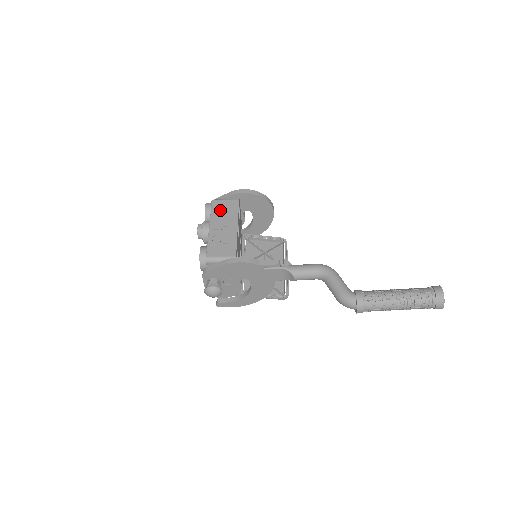
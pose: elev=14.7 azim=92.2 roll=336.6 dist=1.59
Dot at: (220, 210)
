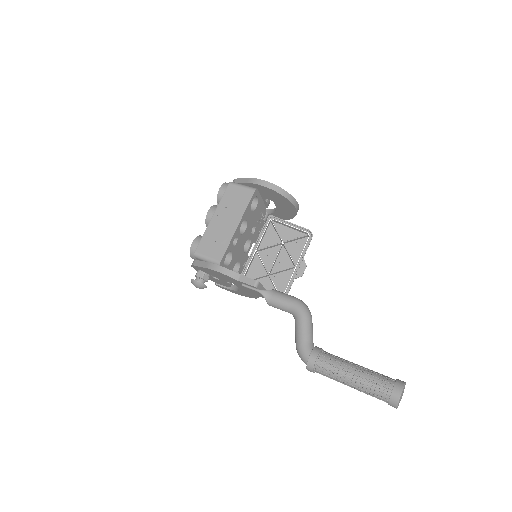
Dot at: (231, 198)
